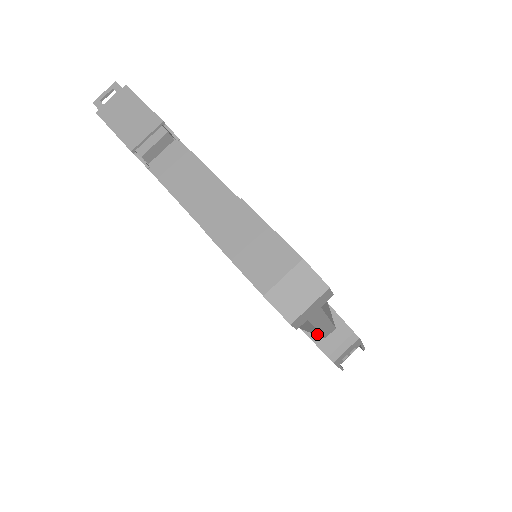
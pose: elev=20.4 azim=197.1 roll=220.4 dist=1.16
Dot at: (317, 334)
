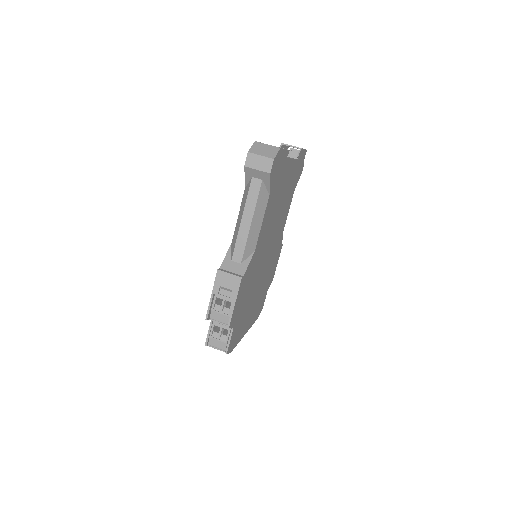
Dot at: (233, 249)
